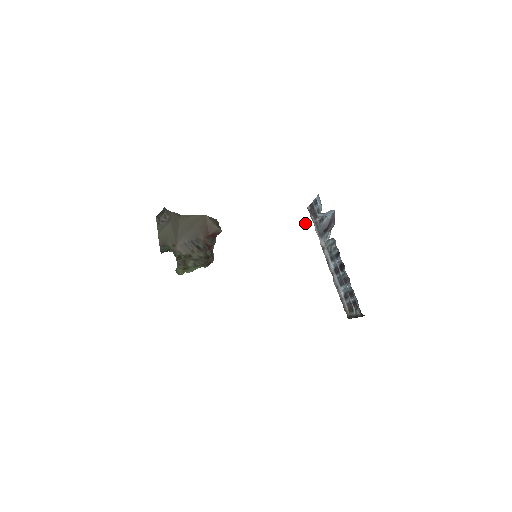
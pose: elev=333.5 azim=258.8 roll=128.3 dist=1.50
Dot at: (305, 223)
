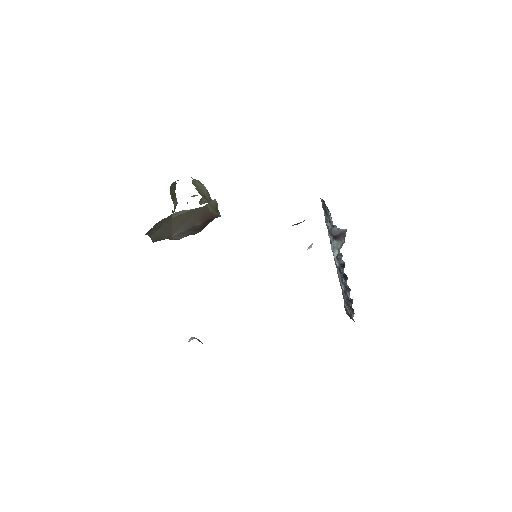
Dot at: (310, 247)
